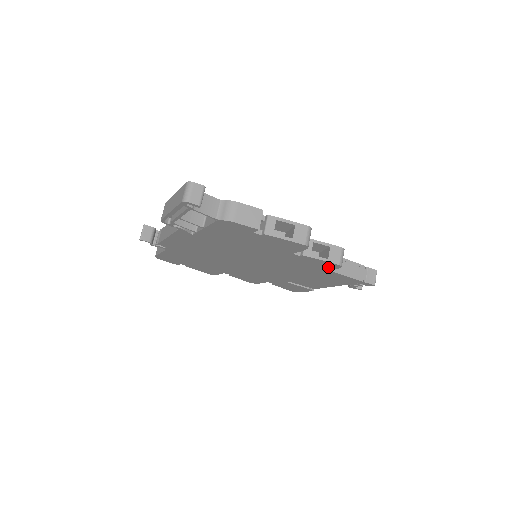
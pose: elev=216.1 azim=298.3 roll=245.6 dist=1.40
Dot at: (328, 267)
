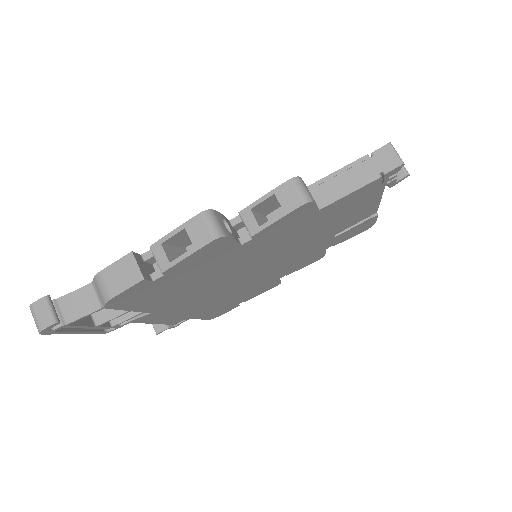
Dot at: (306, 212)
